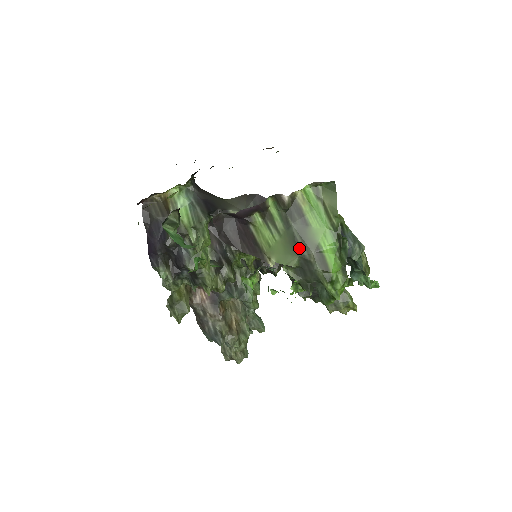
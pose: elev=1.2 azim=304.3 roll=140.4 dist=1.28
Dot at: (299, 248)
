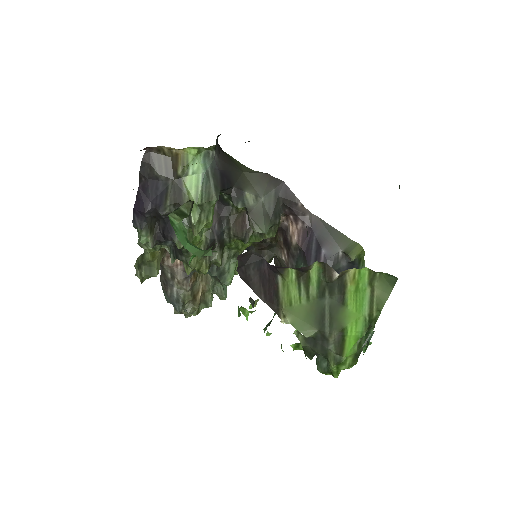
Dot at: (323, 323)
